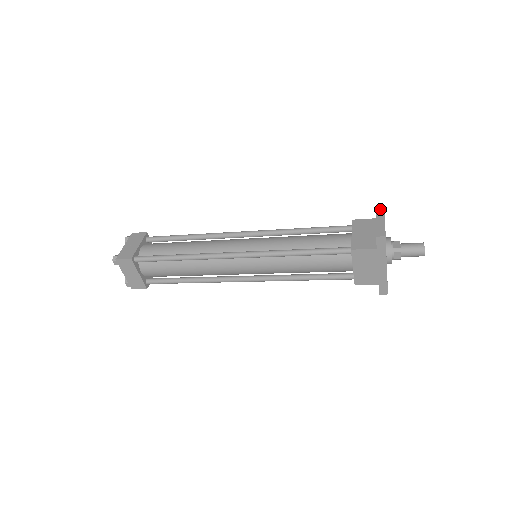
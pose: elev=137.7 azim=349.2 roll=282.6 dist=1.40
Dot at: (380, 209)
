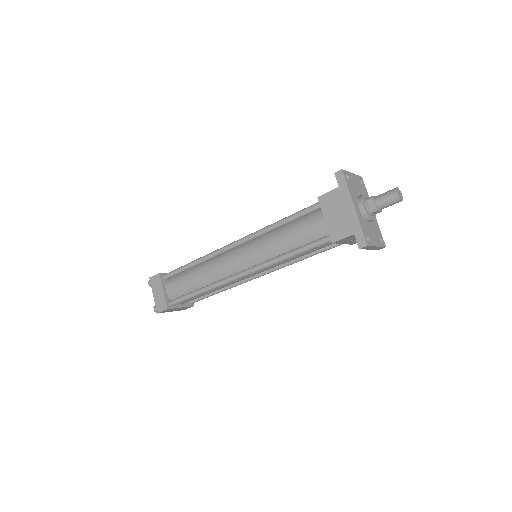
Dot at: occluded
